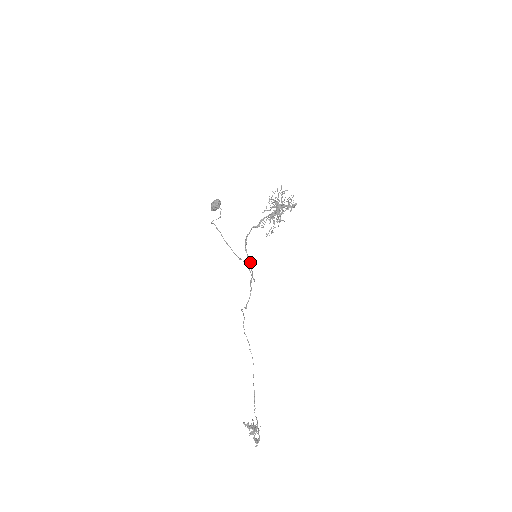
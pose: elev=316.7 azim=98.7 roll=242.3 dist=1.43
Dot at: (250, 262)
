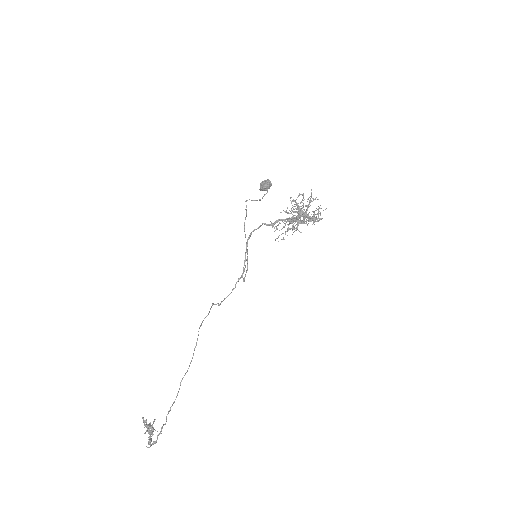
Dot at: (246, 259)
